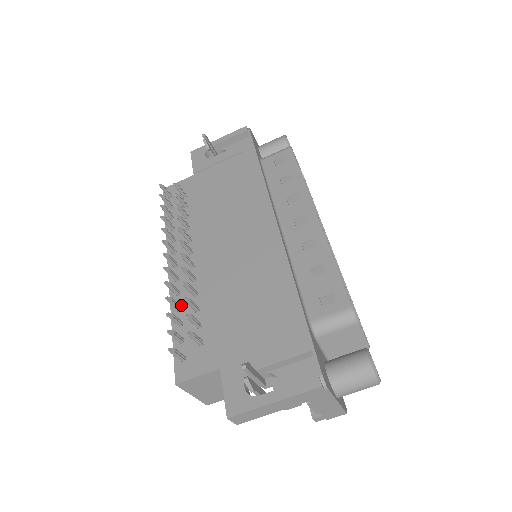
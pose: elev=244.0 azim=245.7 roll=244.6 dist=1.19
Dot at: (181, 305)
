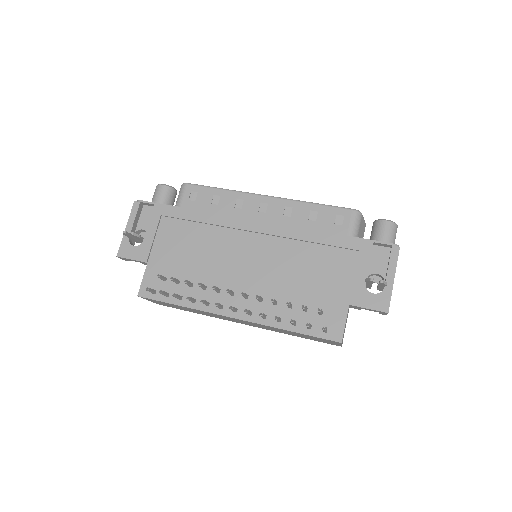
Dot at: occluded
